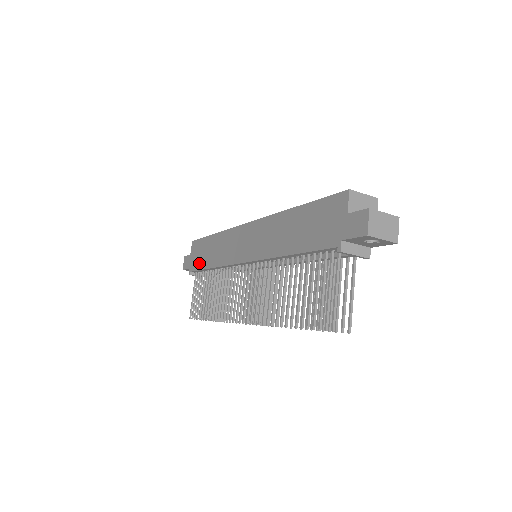
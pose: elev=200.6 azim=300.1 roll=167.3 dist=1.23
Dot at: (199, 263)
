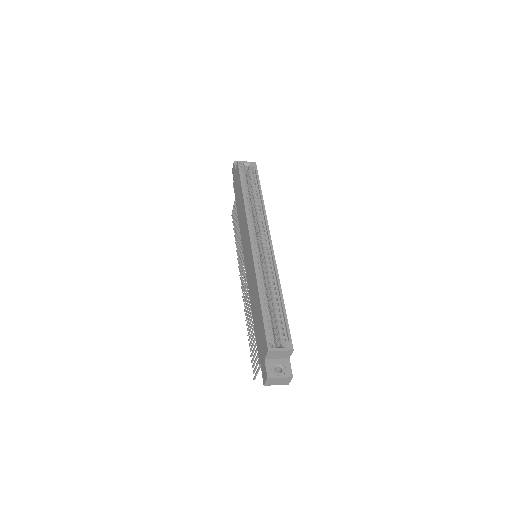
Dot at: (236, 194)
